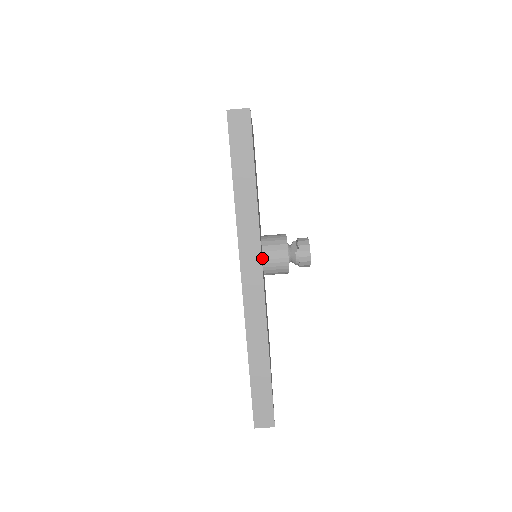
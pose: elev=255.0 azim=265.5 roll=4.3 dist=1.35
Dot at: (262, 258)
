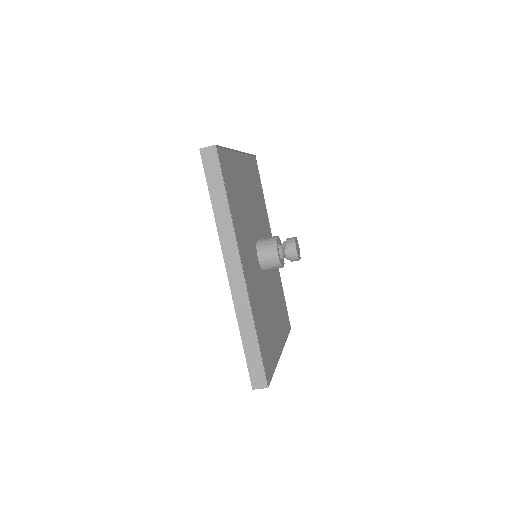
Dot at: (257, 257)
